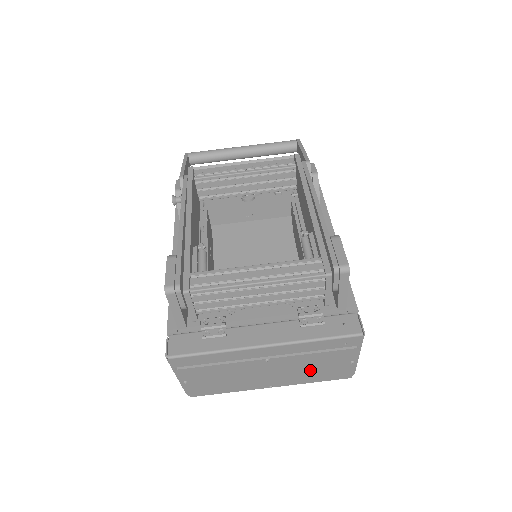
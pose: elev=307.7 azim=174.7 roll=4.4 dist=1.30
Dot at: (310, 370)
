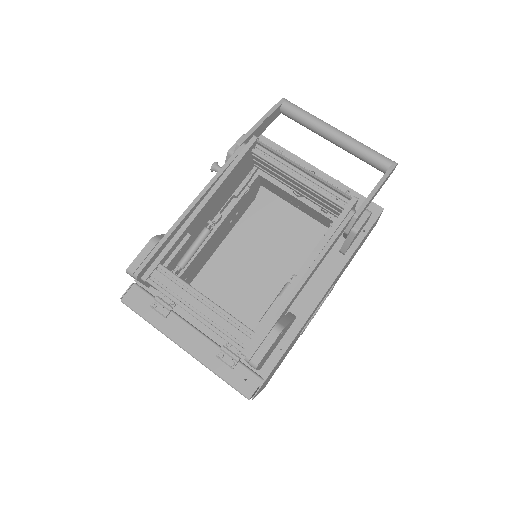
Dot at: occluded
